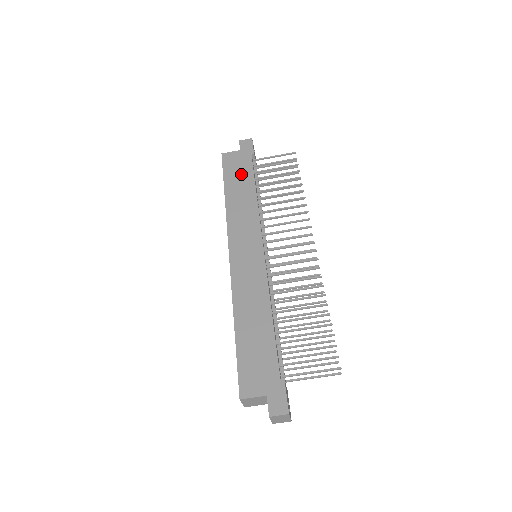
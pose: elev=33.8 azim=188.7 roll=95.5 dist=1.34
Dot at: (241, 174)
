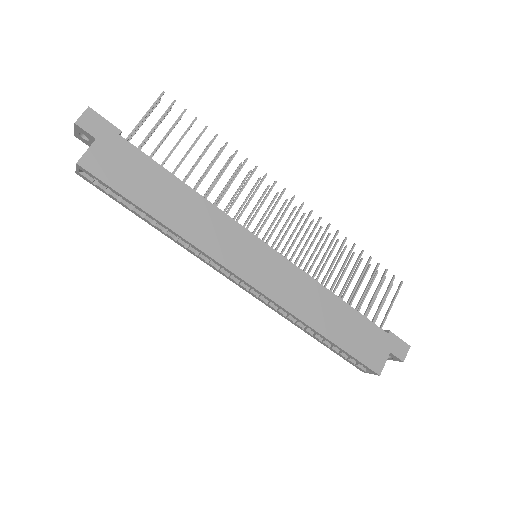
Dot at: (143, 176)
